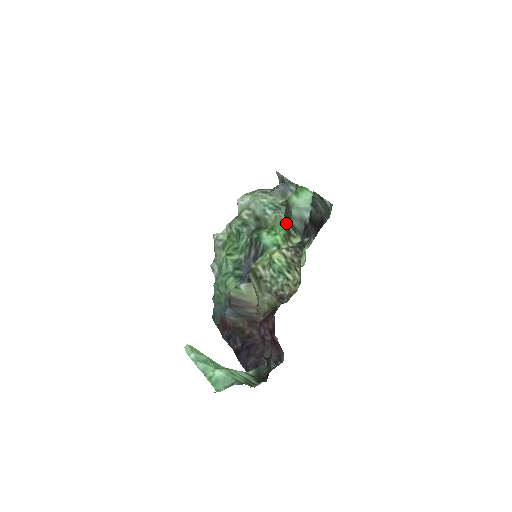
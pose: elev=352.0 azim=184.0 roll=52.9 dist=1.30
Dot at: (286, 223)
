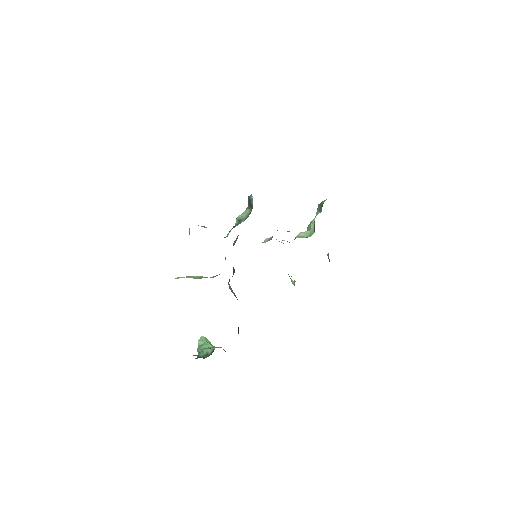
Dot at: occluded
